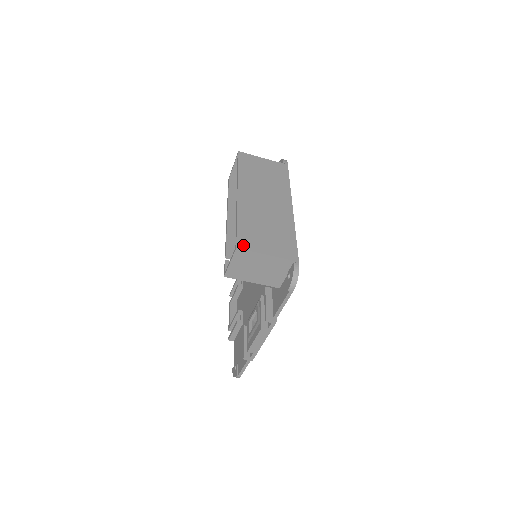
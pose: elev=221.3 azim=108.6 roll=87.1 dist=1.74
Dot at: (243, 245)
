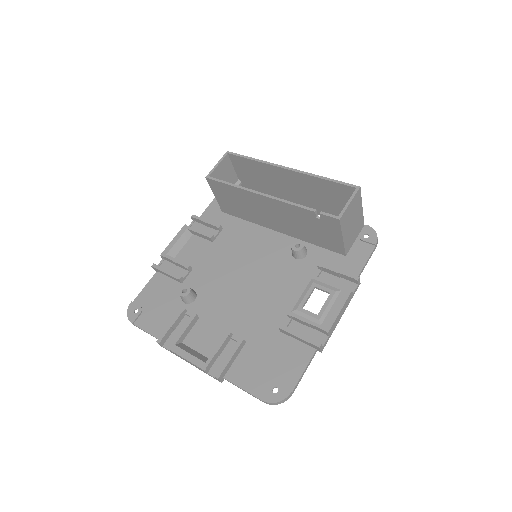
Dot at: occluded
